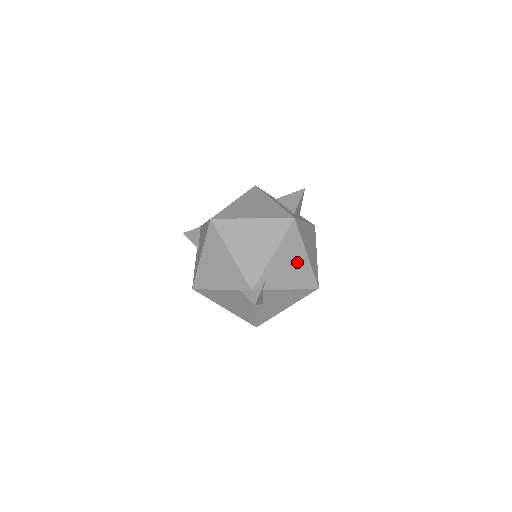
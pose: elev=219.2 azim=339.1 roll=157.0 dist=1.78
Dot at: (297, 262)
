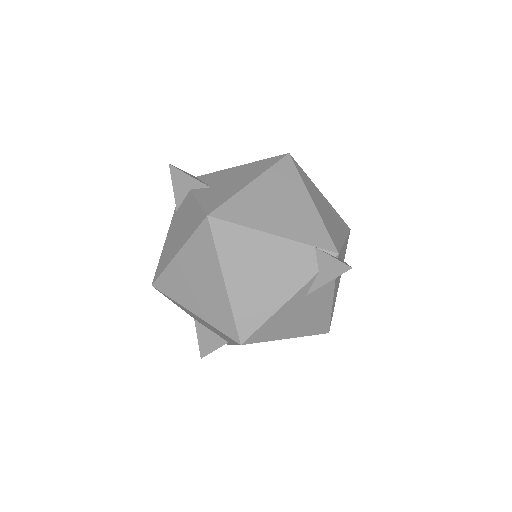
Dot at: (339, 277)
